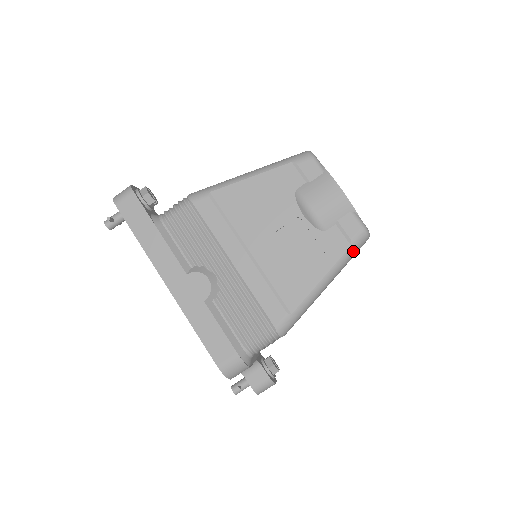
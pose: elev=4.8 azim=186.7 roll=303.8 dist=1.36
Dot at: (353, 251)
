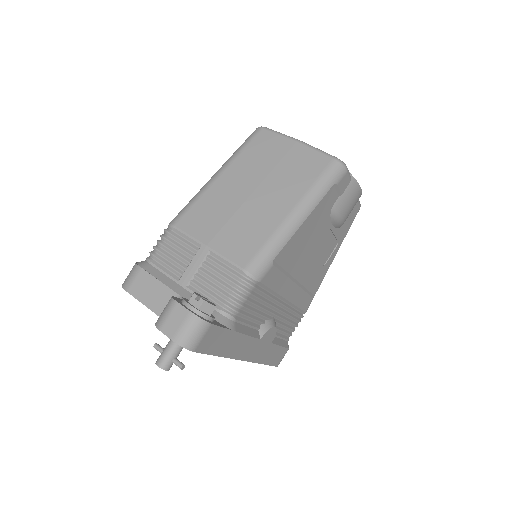
Dot at: occluded
